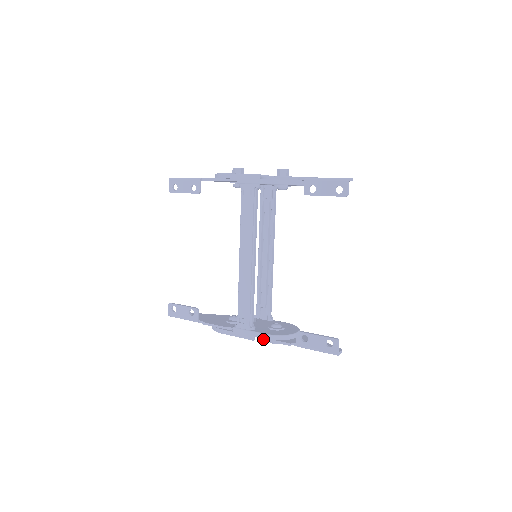
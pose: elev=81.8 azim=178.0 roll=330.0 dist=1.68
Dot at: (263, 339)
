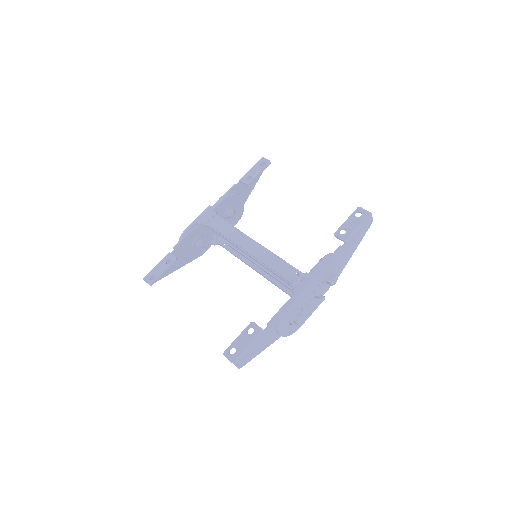
Dot at: (321, 268)
